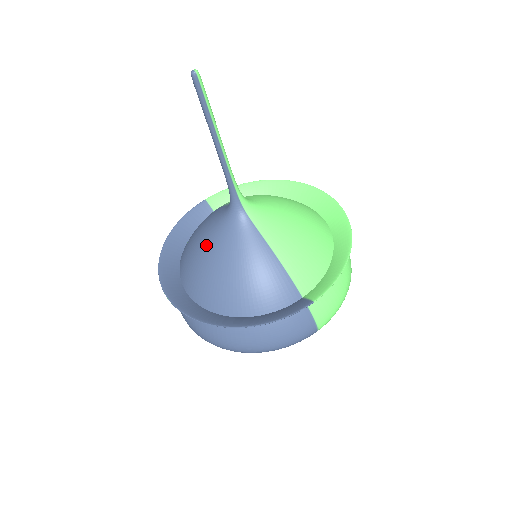
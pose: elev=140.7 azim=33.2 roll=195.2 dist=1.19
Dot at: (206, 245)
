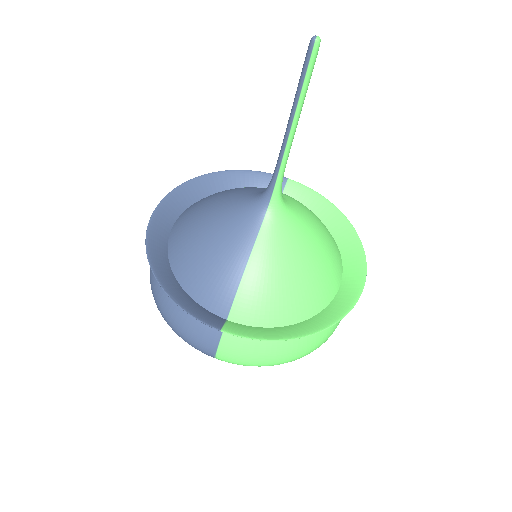
Dot at: (222, 201)
